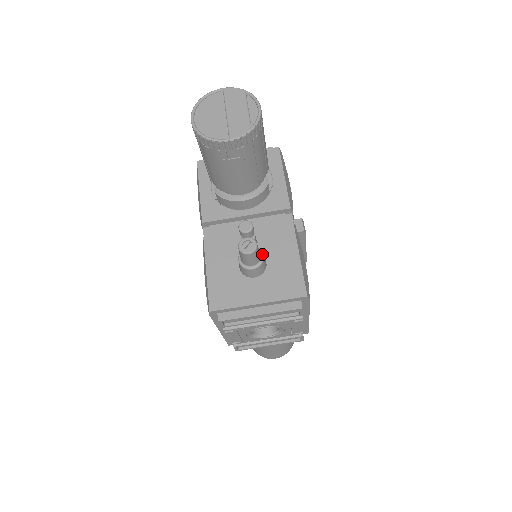
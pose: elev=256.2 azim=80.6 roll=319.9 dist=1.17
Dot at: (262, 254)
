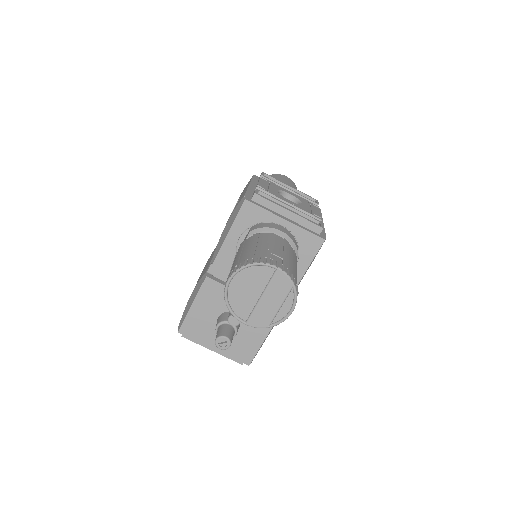
Dot at: (236, 334)
